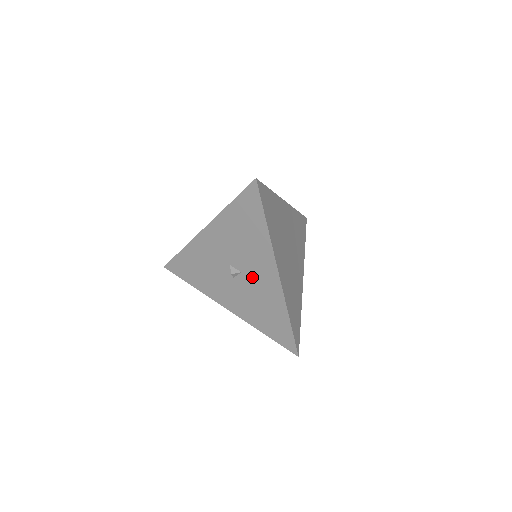
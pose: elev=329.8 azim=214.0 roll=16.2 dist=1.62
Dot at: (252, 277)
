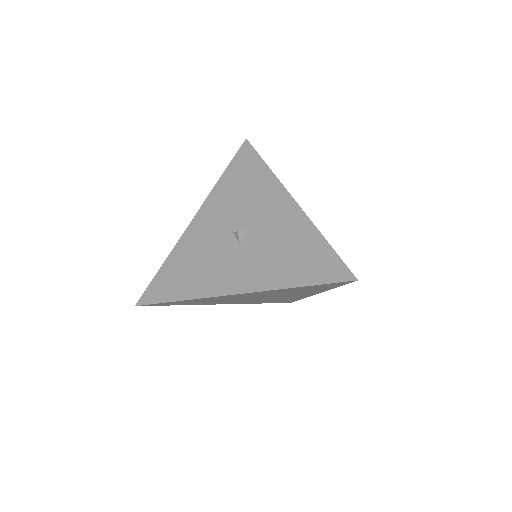
Dot at: (263, 225)
